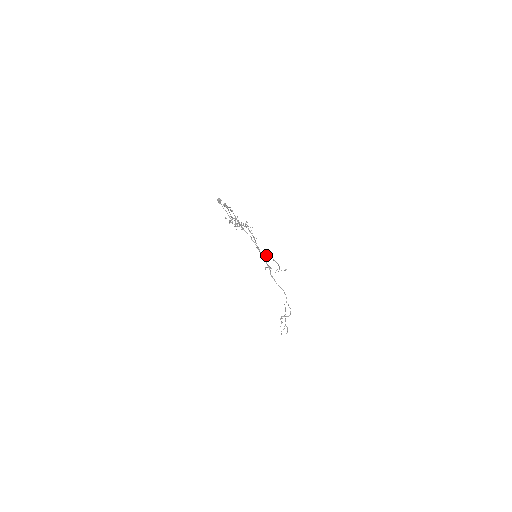
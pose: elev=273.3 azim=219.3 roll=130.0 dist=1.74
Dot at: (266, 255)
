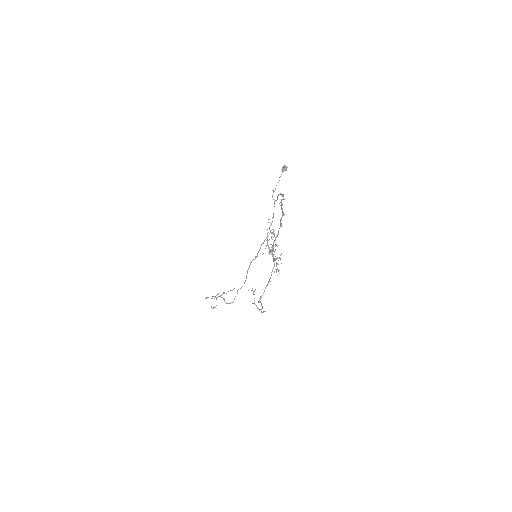
Dot at: occluded
